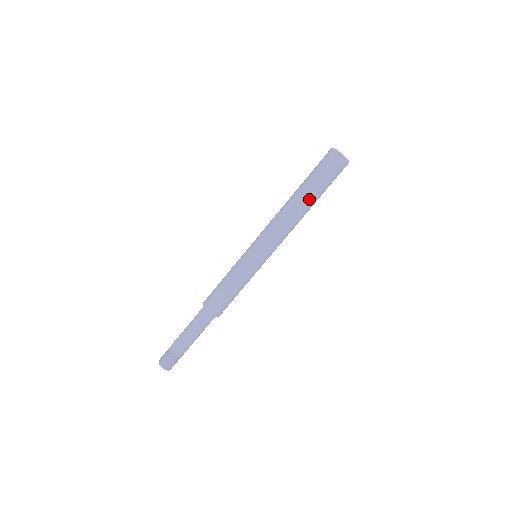
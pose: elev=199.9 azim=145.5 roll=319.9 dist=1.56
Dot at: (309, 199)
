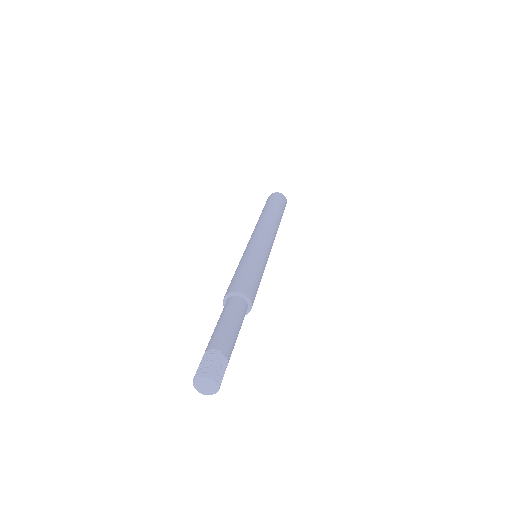
Dot at: (273, 211)
